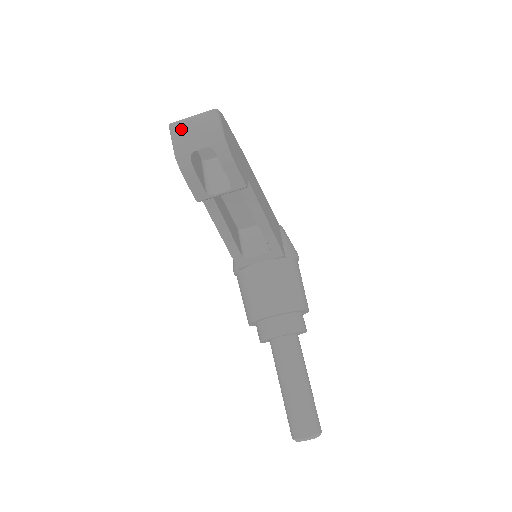
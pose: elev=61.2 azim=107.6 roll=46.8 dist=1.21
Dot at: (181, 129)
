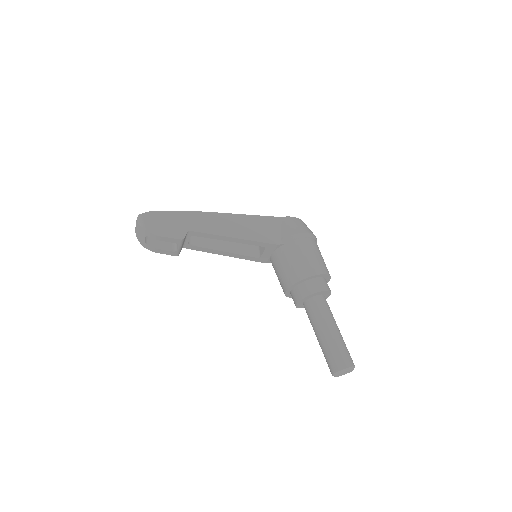
Dot at: (136, 233)
